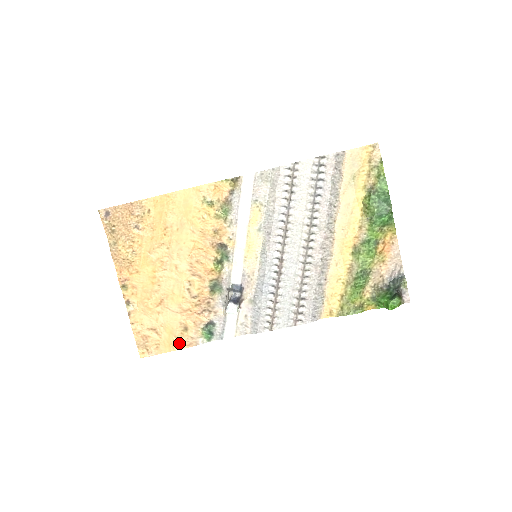
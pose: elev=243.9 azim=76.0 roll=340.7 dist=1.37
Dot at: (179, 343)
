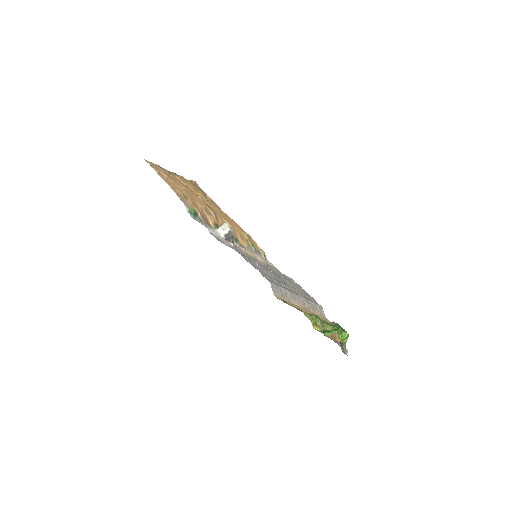
Dot at: (174, 189)
